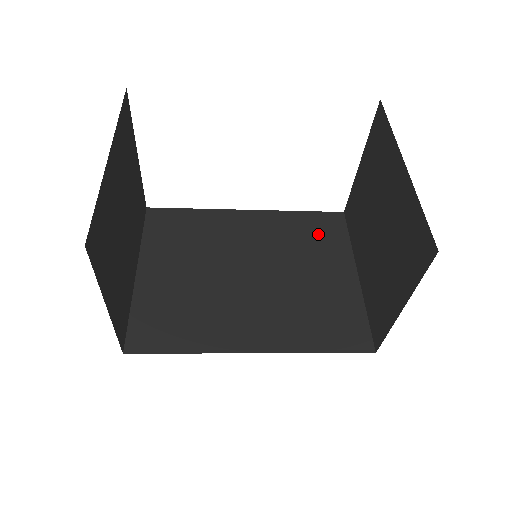
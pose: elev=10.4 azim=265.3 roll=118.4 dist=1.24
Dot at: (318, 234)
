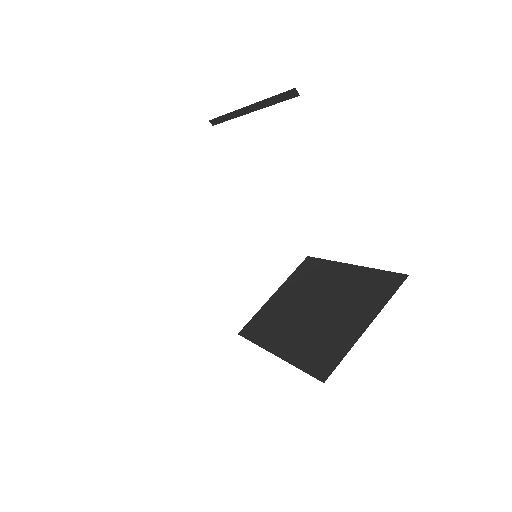
Dot at: occluded
